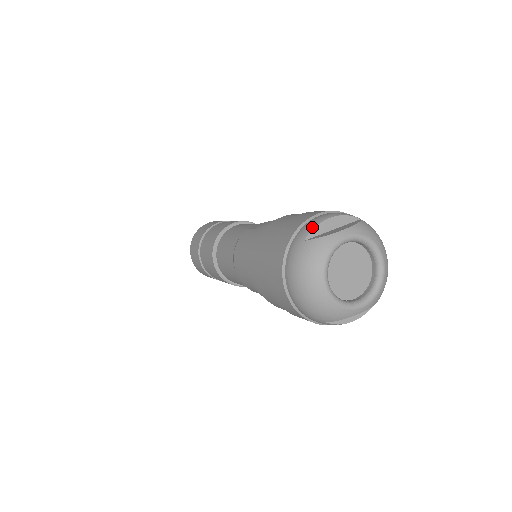
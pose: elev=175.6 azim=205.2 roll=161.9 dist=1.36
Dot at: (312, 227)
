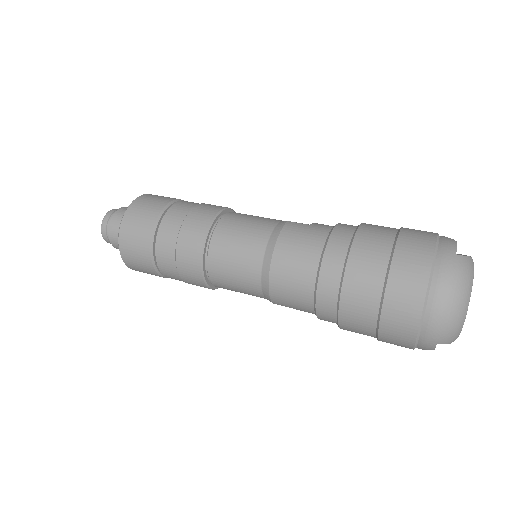
Dot at: (455, 244)
